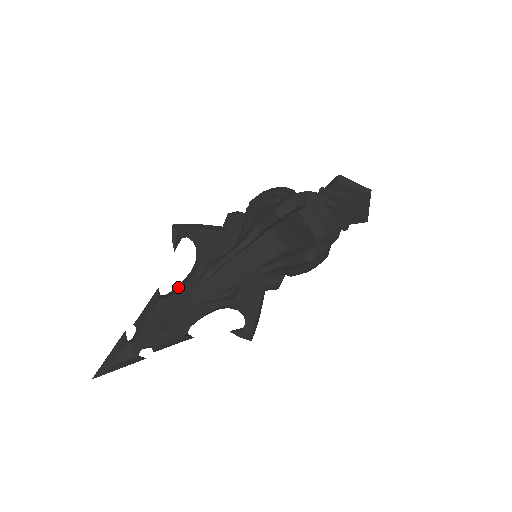
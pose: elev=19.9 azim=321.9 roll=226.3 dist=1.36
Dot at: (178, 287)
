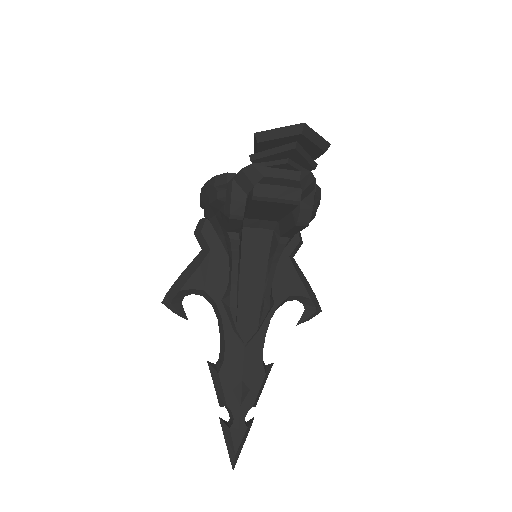
Dot at: (221, 344)
